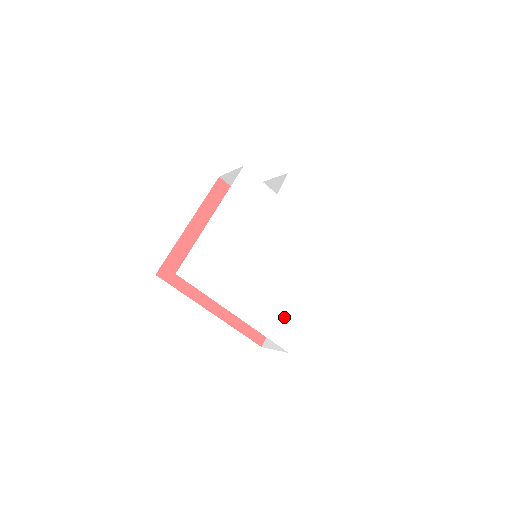
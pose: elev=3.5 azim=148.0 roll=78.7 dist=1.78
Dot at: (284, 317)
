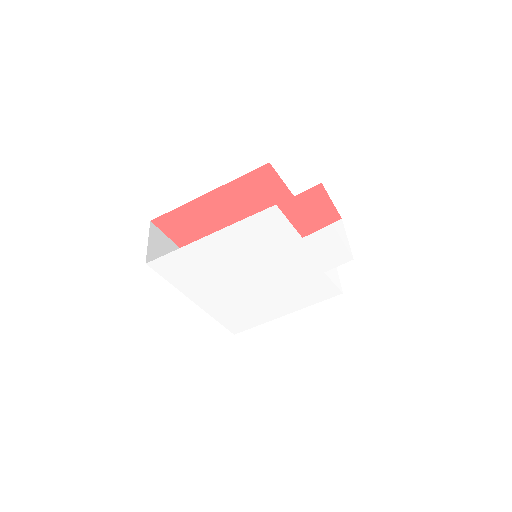
Dot at: (244, 316)
